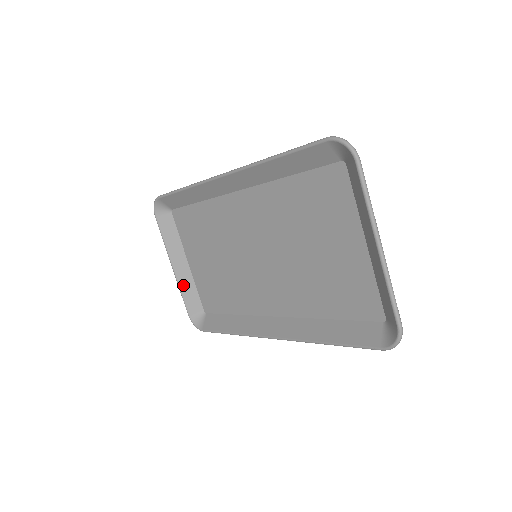
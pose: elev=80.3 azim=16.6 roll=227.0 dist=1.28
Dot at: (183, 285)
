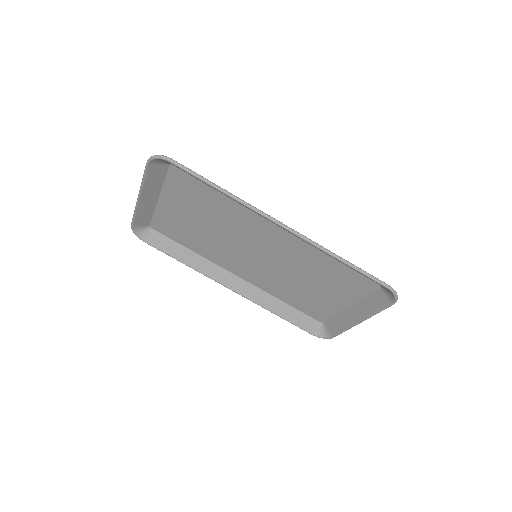
Dot at: (141, 210)
